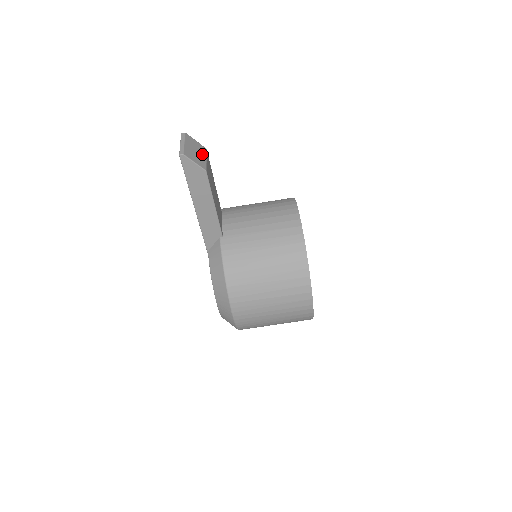
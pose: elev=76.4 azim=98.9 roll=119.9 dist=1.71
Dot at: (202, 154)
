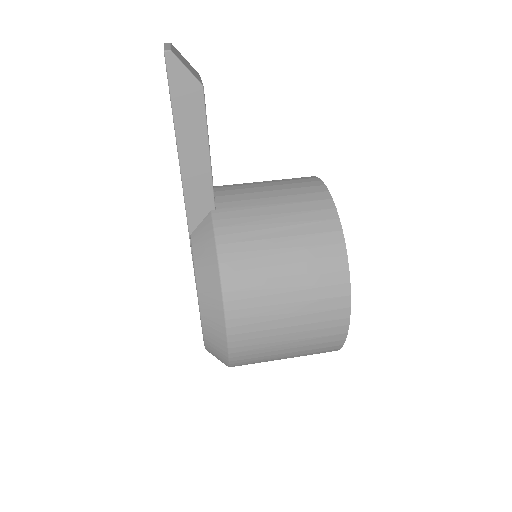
Dot at: (195, 72)
